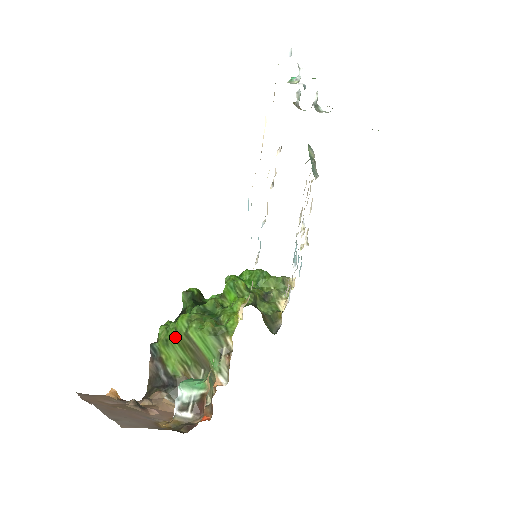
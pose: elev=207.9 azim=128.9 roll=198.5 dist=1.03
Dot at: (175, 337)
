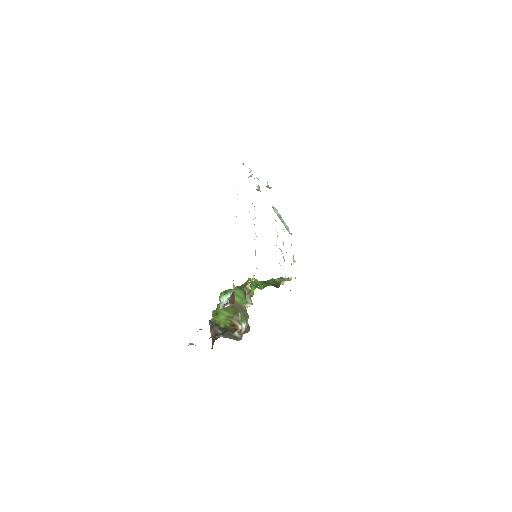
Dot at: occluded
